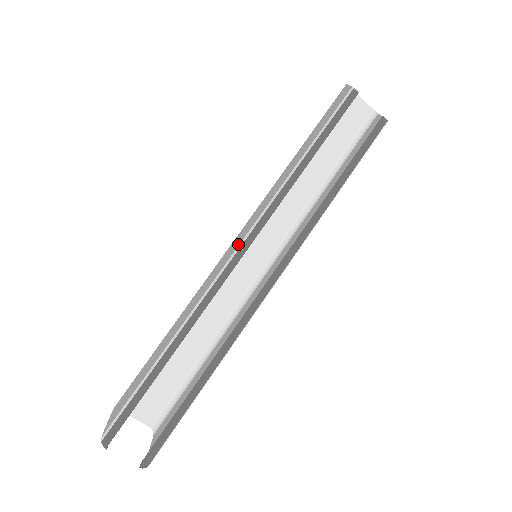
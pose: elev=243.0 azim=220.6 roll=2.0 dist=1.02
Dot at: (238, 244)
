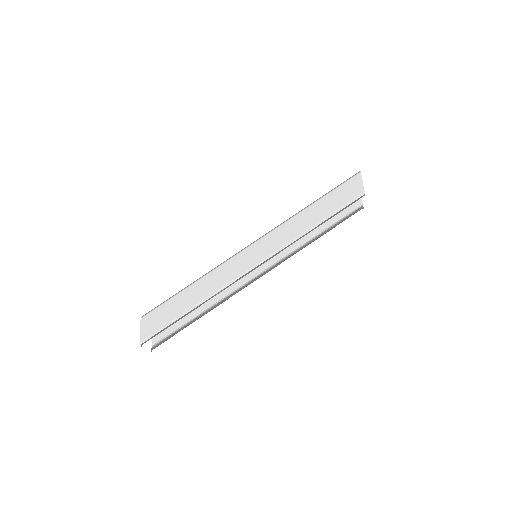
Dot at: (258, 261)
